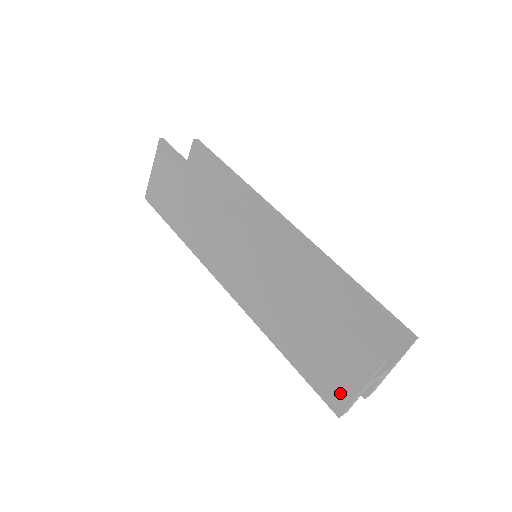
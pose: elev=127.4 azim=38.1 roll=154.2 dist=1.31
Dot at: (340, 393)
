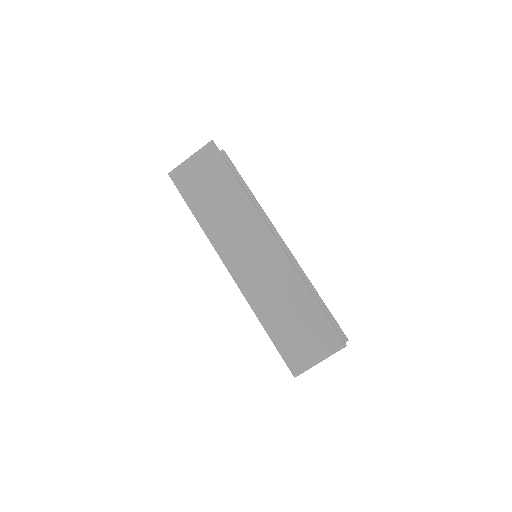
Dot at: (303, 362)
